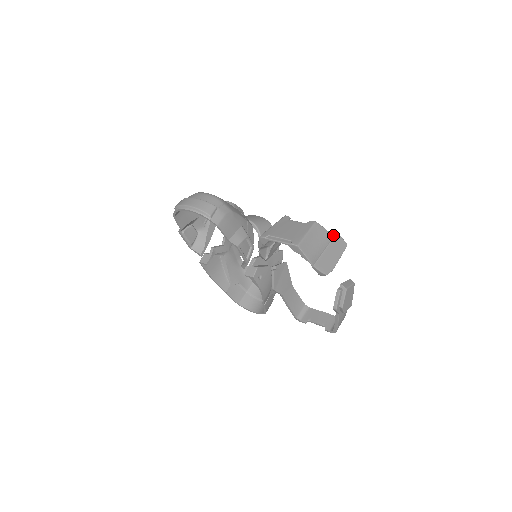
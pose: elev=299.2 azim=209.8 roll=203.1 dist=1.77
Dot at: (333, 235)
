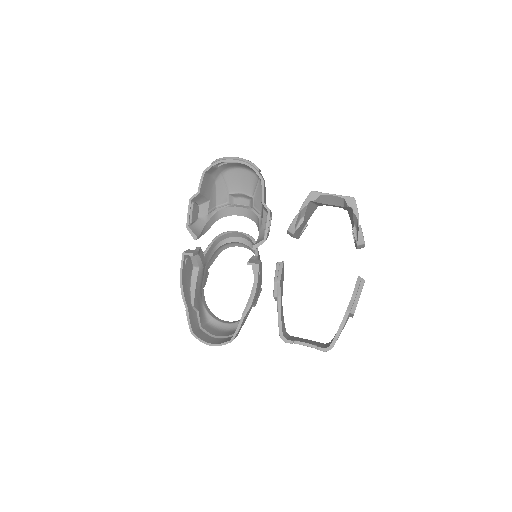
Dot at: occluded
